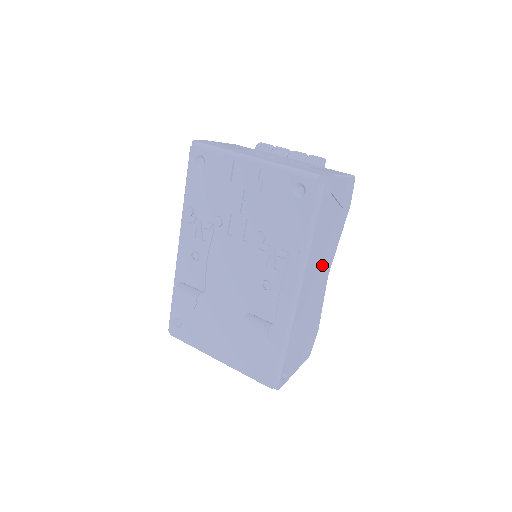
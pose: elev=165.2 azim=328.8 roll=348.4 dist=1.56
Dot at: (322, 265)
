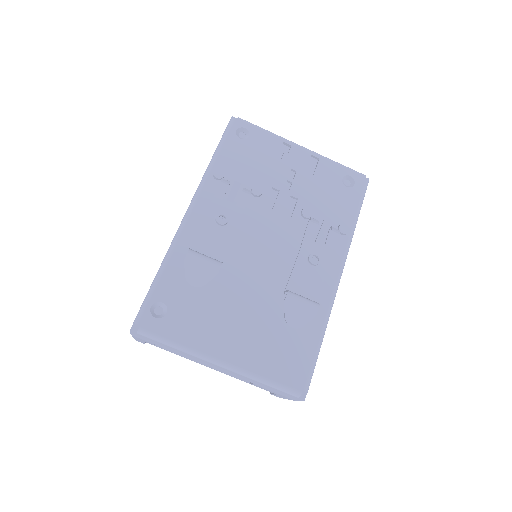
Dot at: occluded
